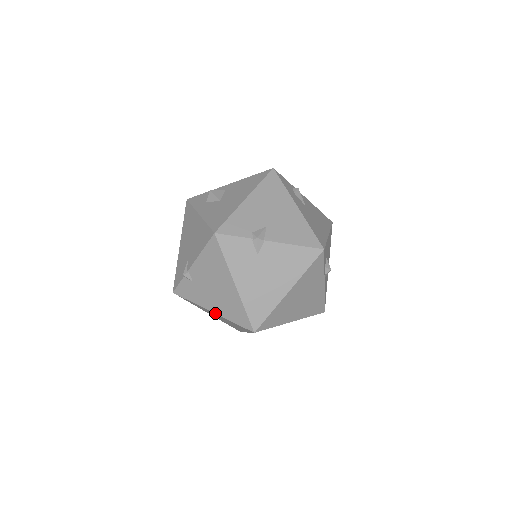
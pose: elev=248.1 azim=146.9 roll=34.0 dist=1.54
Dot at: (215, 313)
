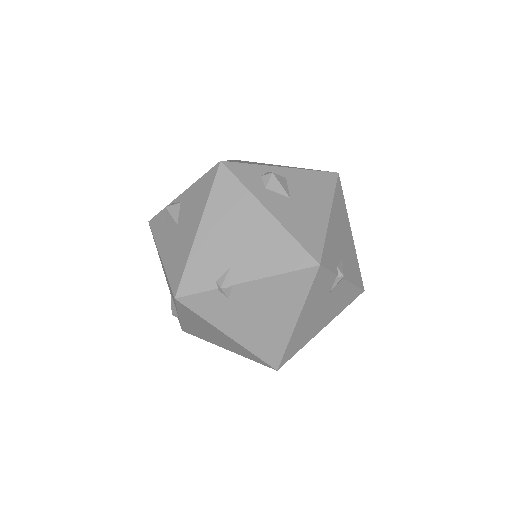
Dot at: (234, 340)
